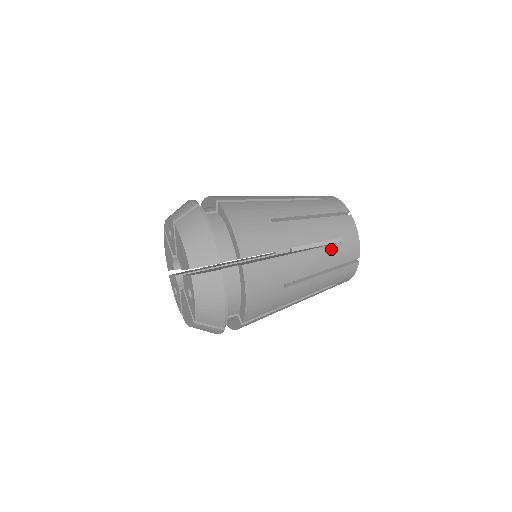
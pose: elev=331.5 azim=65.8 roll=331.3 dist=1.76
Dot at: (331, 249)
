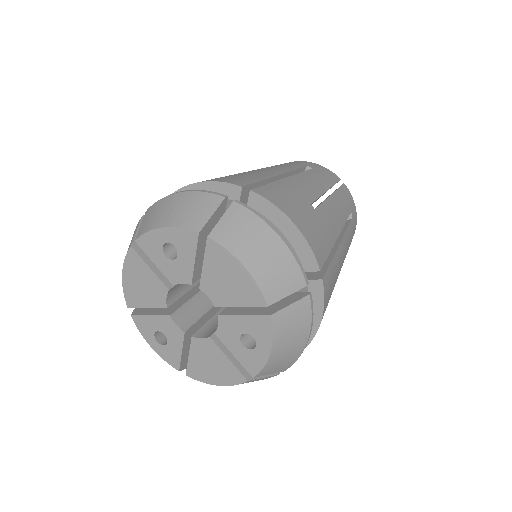
Dot at: (350, 230)
